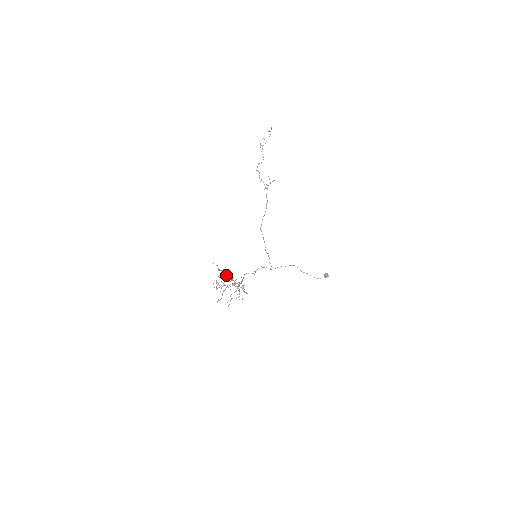
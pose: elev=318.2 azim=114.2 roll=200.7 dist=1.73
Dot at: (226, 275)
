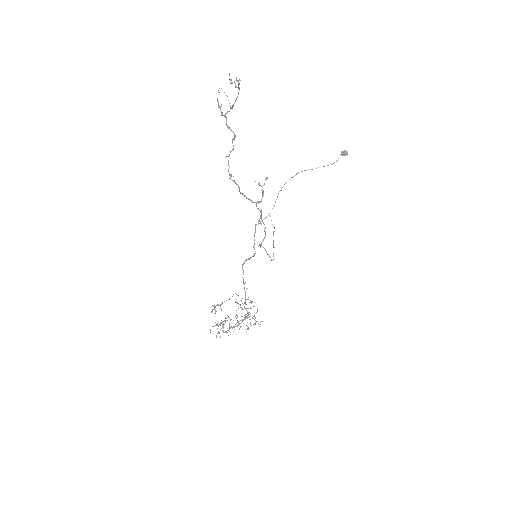
Dot at: (227, 317)
